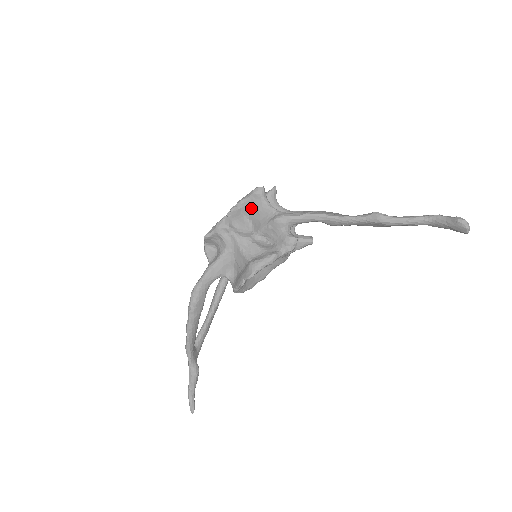
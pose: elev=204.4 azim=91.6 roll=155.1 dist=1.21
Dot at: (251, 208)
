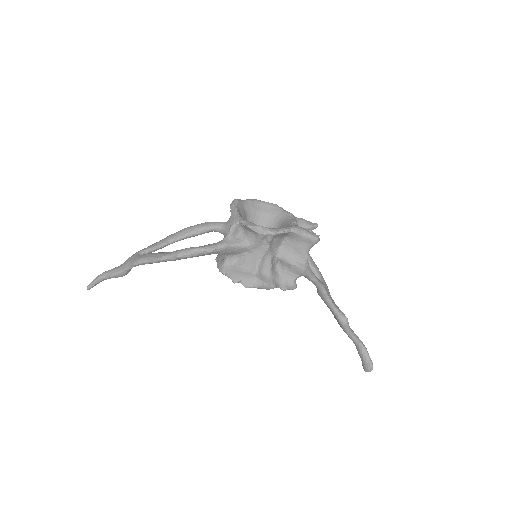
Dot at: (296, 240)
